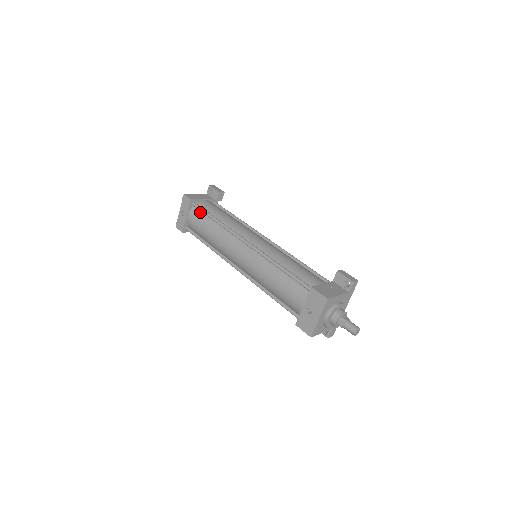
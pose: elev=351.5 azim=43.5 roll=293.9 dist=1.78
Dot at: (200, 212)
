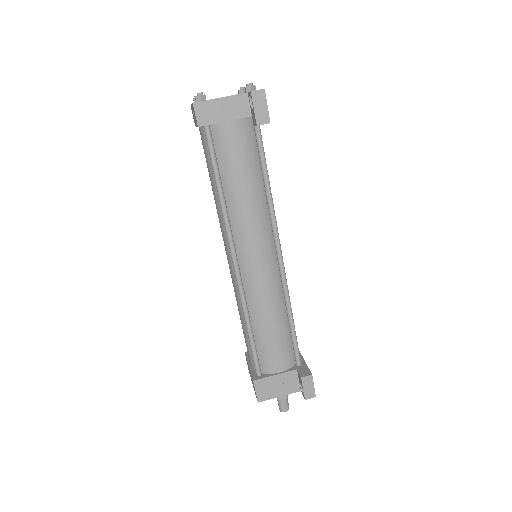
Dot at: (210, 148)
